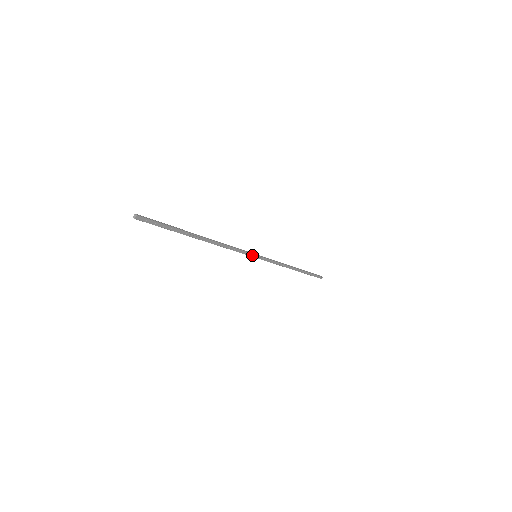
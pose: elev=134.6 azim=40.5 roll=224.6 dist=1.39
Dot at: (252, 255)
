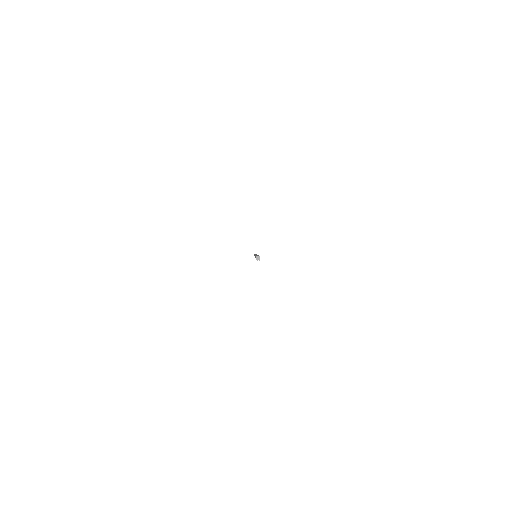
Dot at: occluded
